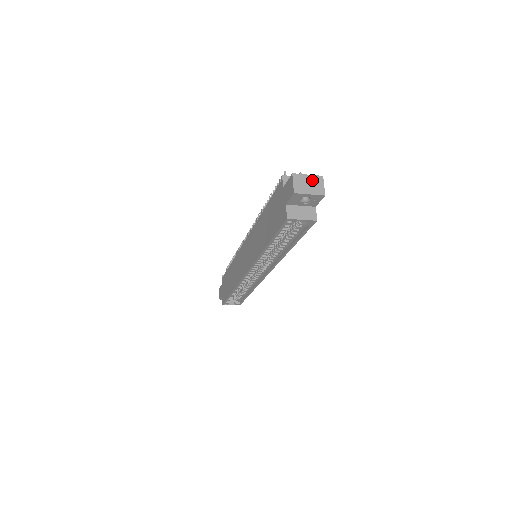
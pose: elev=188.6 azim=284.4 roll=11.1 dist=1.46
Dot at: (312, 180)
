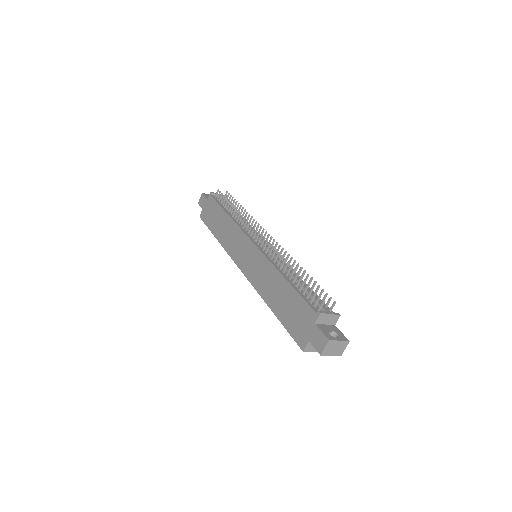
Dot at: (340, 345)
